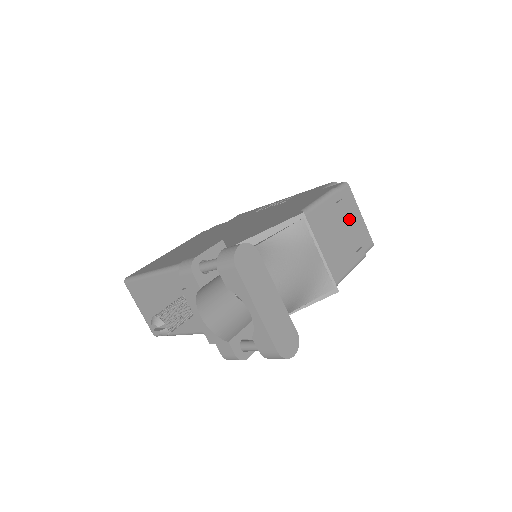
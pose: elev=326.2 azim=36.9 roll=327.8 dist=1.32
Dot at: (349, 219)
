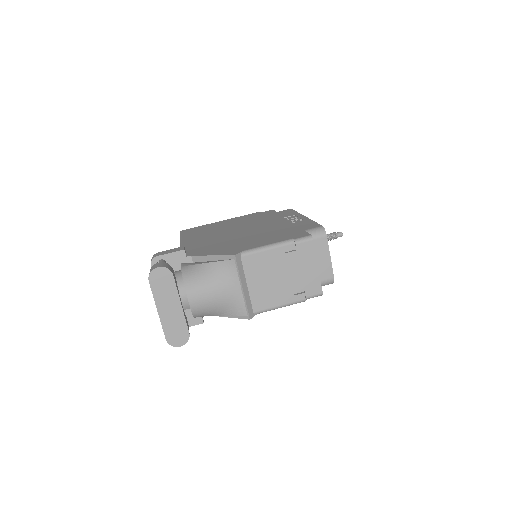
Dot at: (298, 268)
